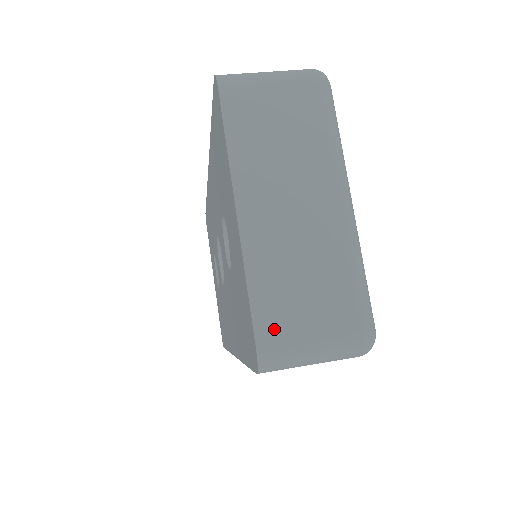
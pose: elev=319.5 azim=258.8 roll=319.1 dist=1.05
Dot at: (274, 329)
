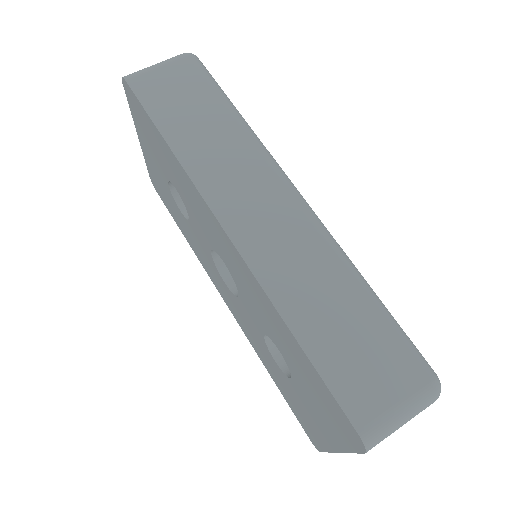
Dot at: occluded
